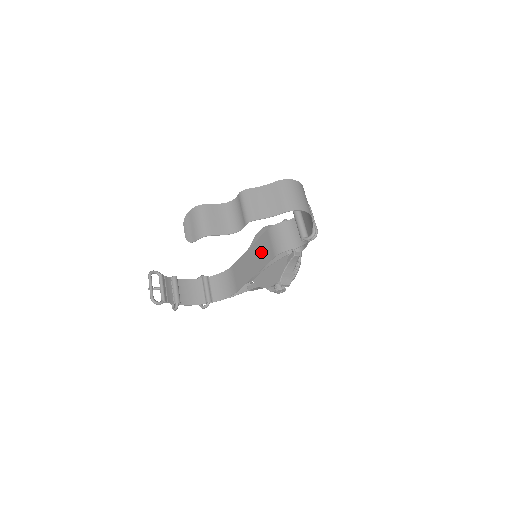
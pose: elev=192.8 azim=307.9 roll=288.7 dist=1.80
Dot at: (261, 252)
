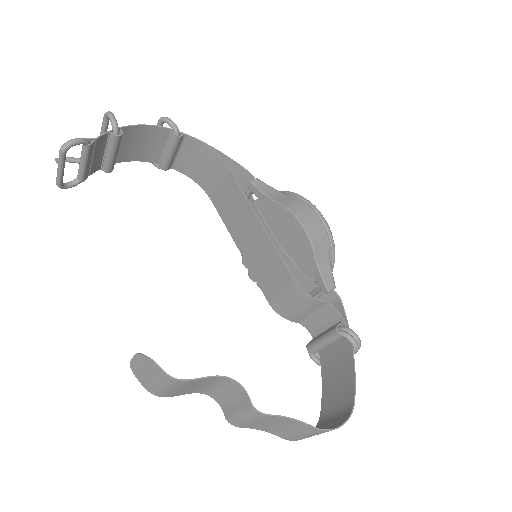
Dot at: (265, 265)
